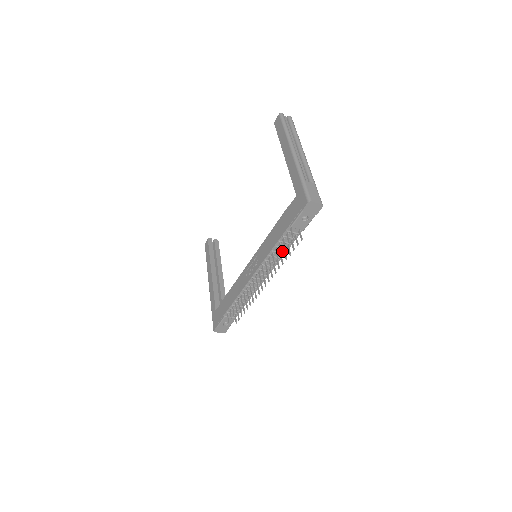
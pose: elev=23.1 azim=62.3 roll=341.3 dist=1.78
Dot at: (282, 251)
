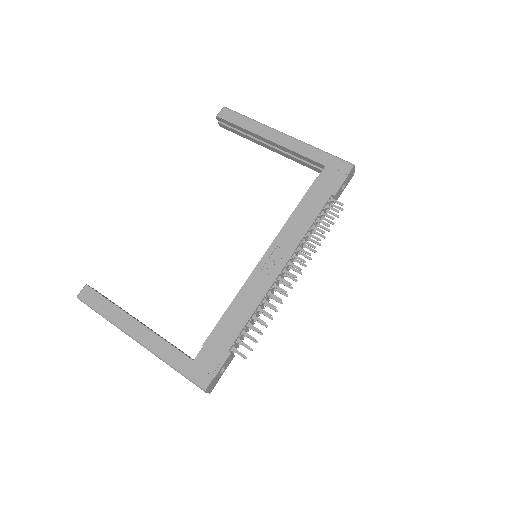
Dot at: occluded
